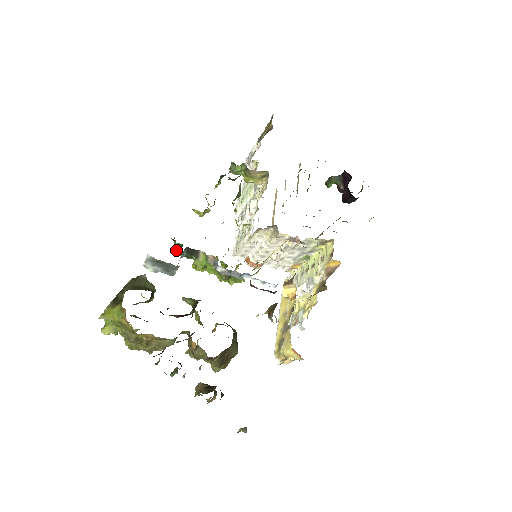
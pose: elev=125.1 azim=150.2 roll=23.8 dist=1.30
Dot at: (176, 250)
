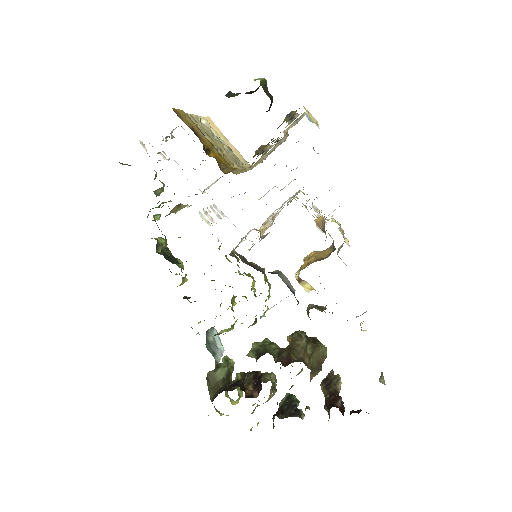
Dot at: occluded
